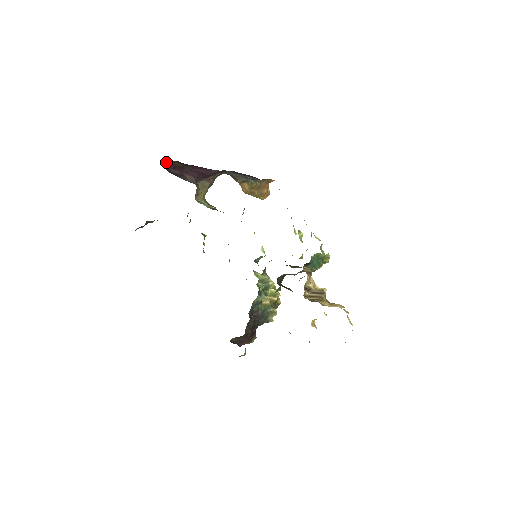
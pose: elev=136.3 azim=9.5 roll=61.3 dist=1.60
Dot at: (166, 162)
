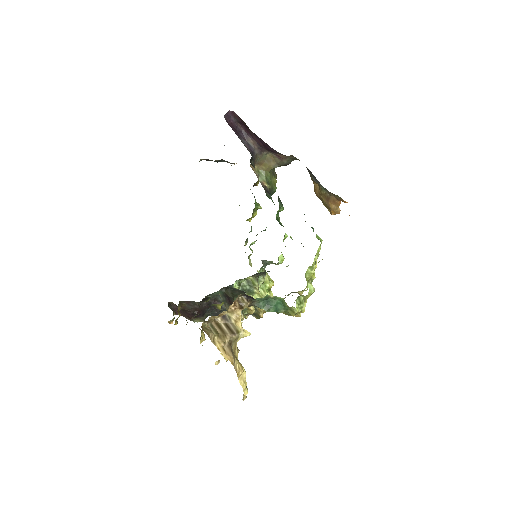
Dot at: (233, 113)
